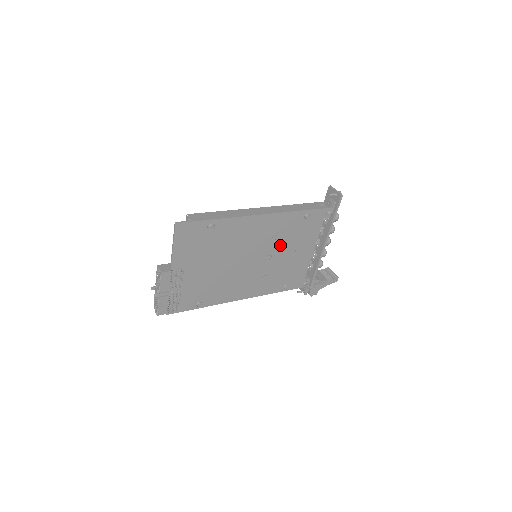
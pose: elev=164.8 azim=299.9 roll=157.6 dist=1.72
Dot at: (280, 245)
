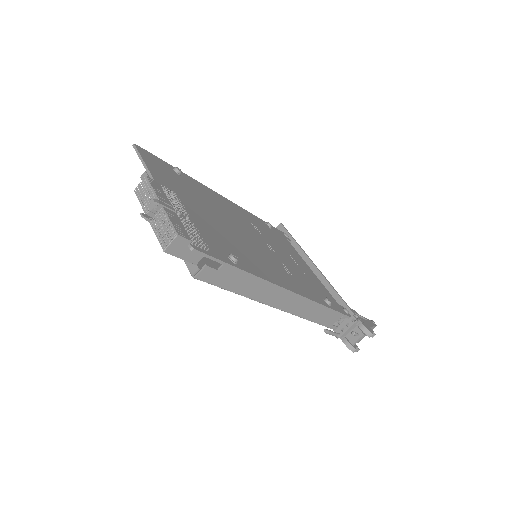
Dot at: (270, 241)
